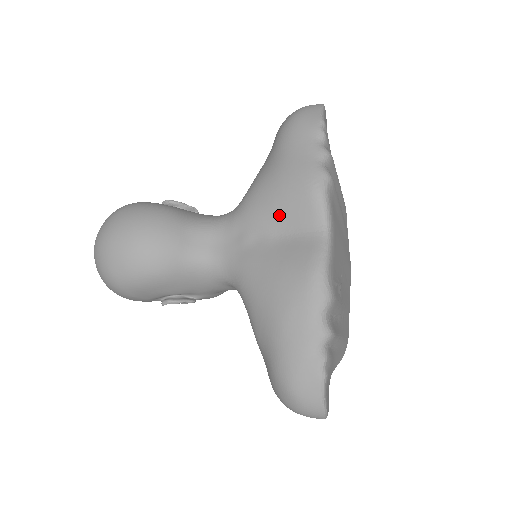
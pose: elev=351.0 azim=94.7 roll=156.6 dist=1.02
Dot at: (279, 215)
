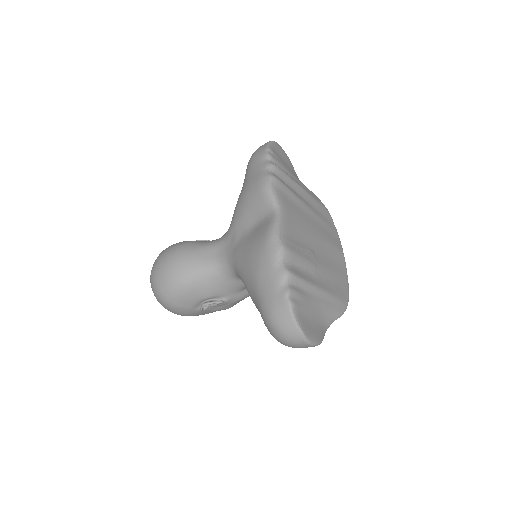
Dot at: (249, 214)
